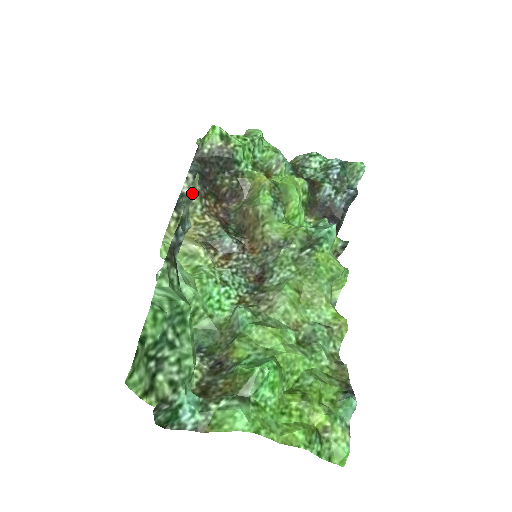
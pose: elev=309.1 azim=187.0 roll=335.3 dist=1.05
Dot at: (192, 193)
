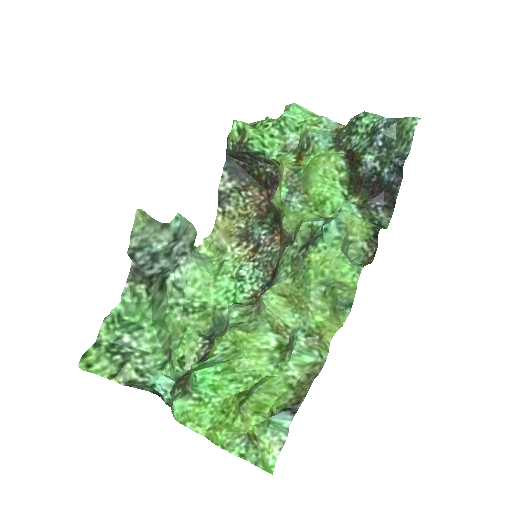
Dot at: (136, 227)
